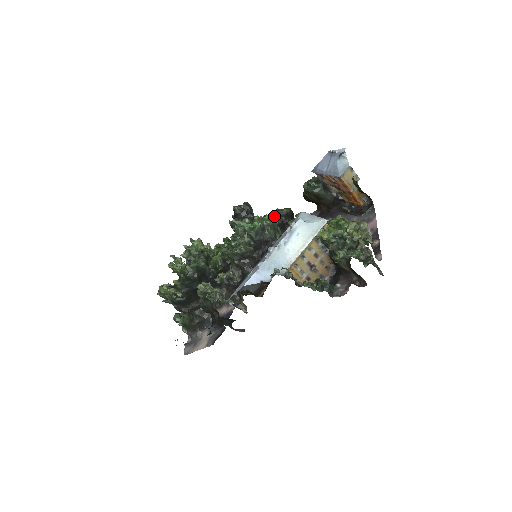
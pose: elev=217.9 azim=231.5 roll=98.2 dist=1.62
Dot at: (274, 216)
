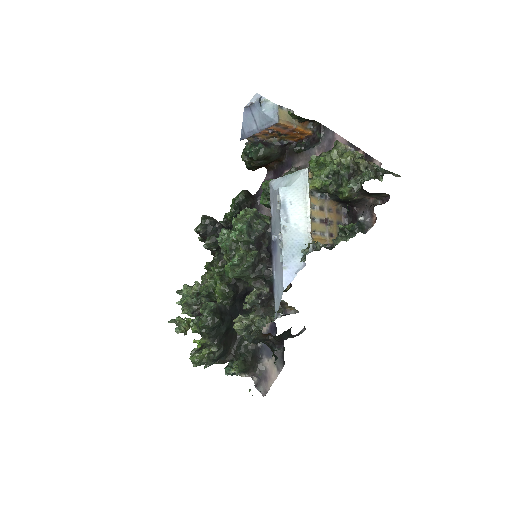
Dot at: (235, 208)
